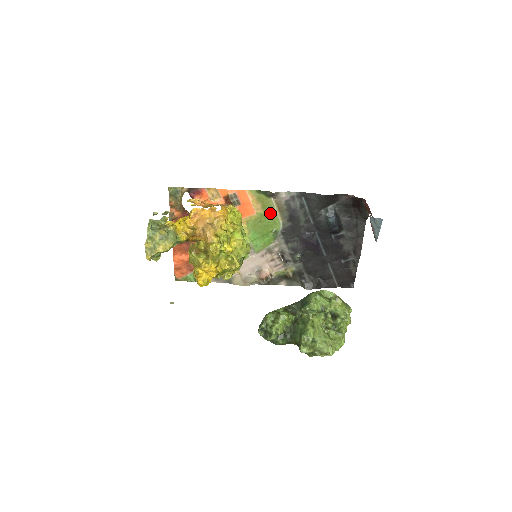
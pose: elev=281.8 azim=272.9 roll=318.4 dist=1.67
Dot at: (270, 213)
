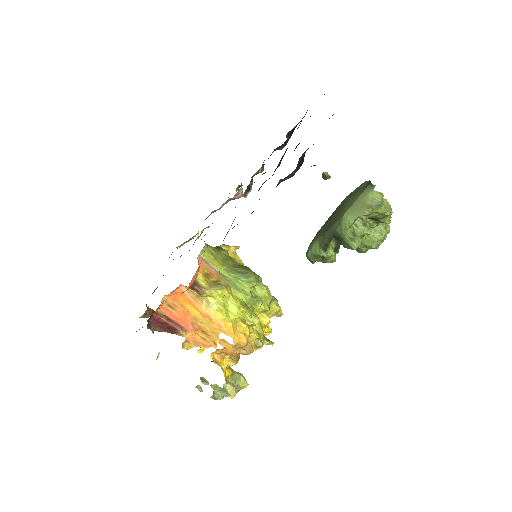
Dot at: occluded
